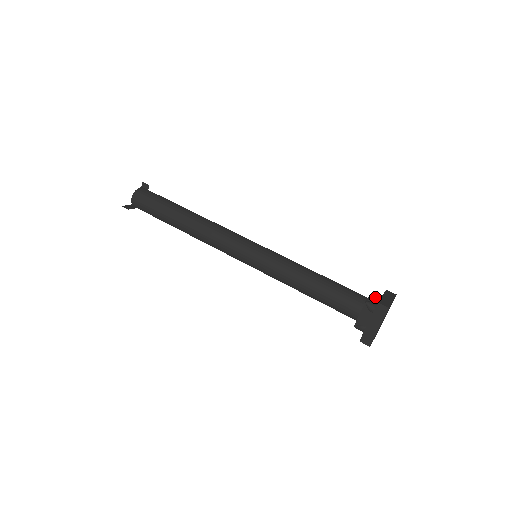
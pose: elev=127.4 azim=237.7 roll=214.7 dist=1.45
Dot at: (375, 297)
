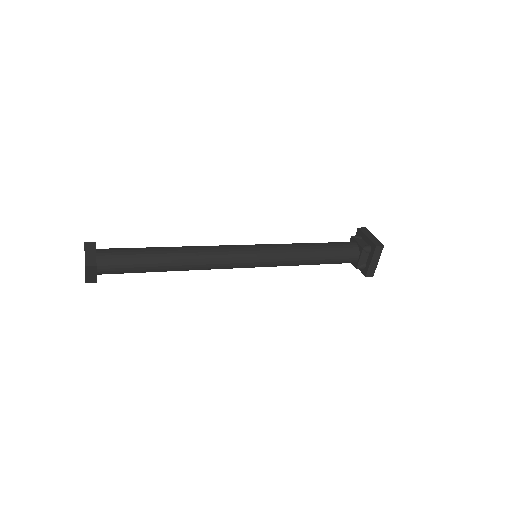
Dot at: occluded
